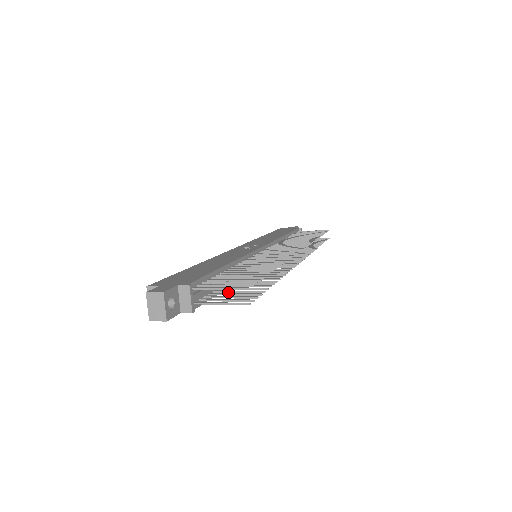
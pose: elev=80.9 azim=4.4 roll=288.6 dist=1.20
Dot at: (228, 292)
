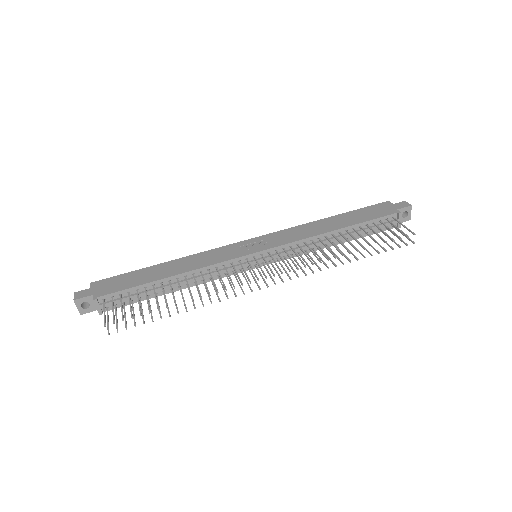
Dot at: occluded
